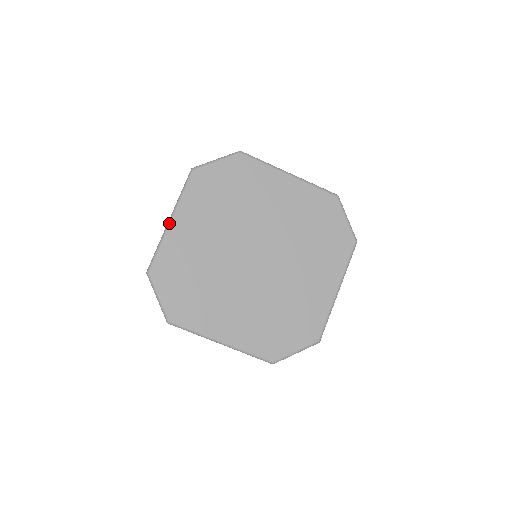
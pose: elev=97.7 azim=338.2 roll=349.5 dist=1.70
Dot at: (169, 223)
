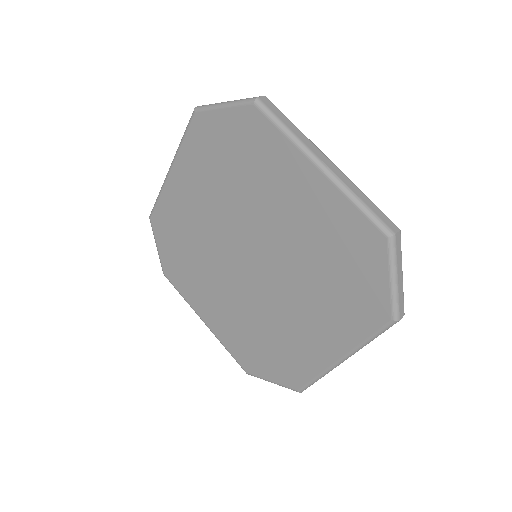
Dot at: (167, 173)
